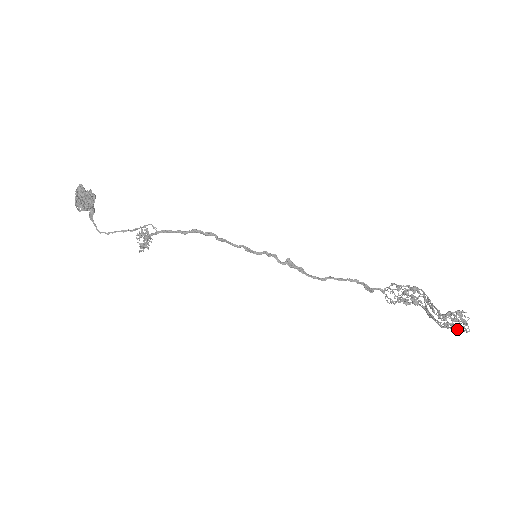
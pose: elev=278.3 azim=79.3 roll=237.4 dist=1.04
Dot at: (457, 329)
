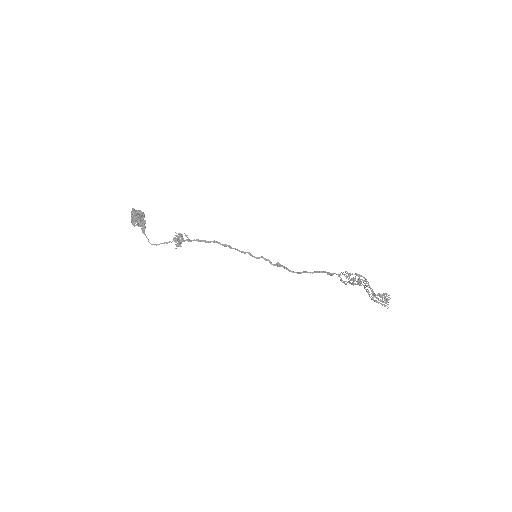
Dot at: (382, 304)
